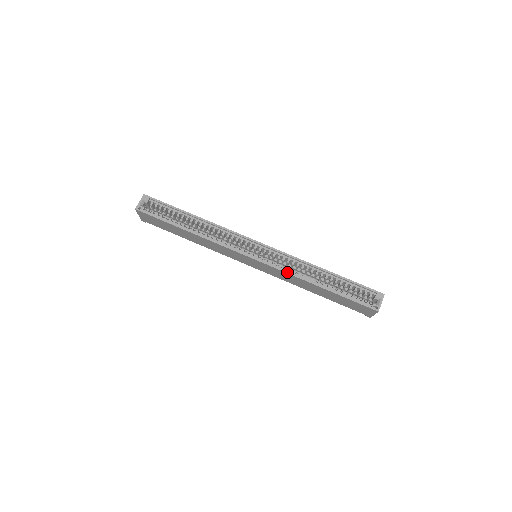
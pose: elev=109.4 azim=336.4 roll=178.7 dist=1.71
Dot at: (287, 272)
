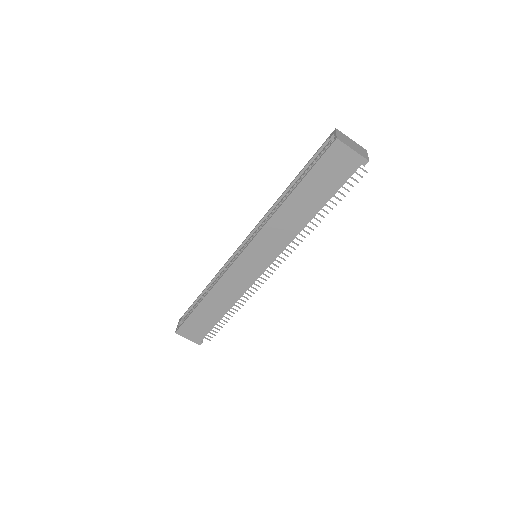
Dot at: (263, 226)
